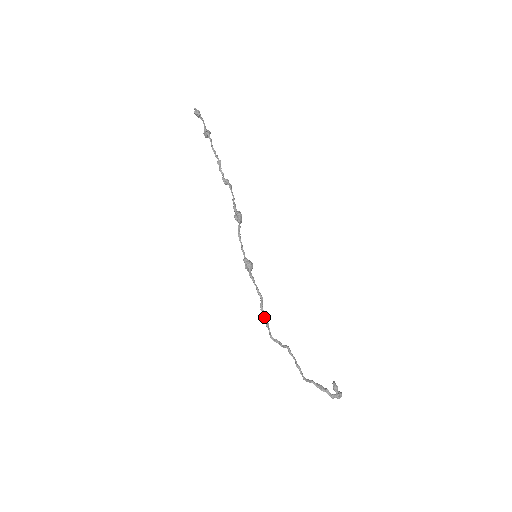
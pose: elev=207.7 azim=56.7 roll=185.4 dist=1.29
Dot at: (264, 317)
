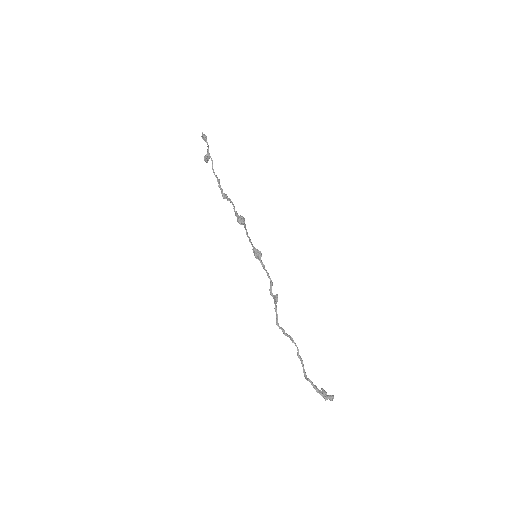
Dot at: (276, 297)
